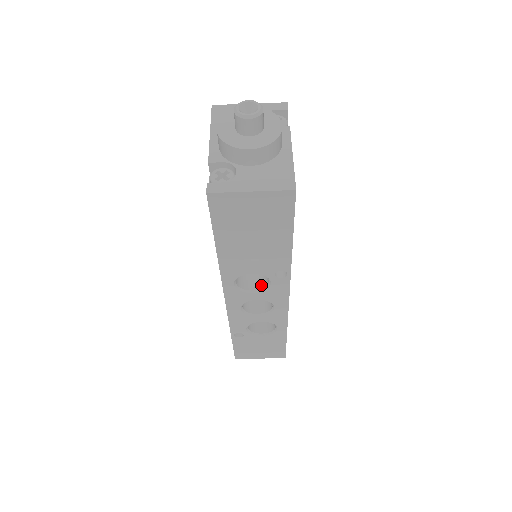
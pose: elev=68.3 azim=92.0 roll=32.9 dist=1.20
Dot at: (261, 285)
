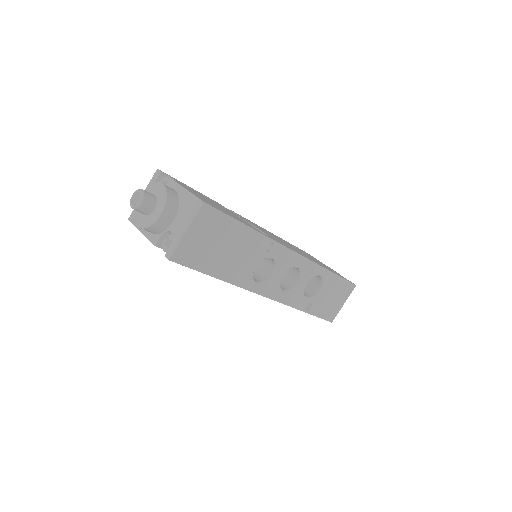
Dot at: (273, 266)
